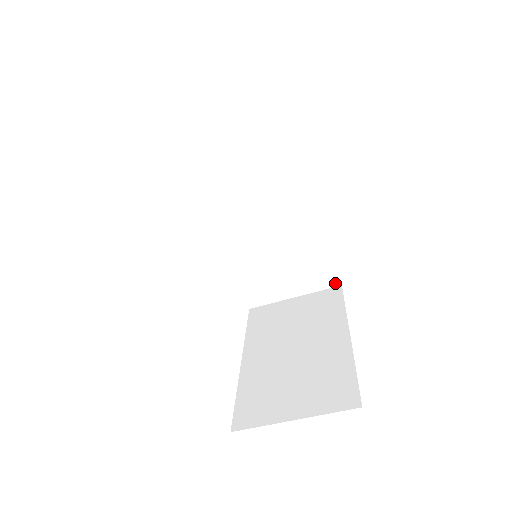
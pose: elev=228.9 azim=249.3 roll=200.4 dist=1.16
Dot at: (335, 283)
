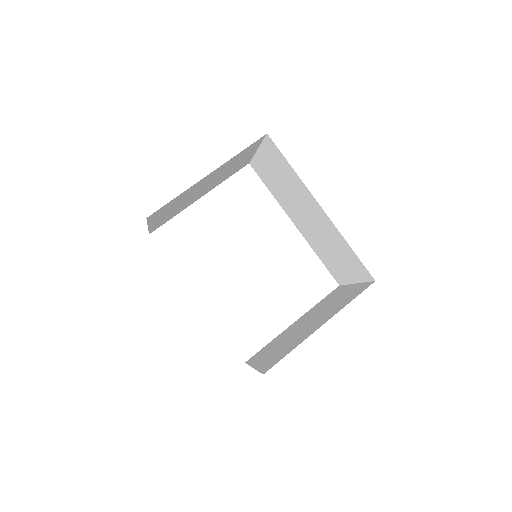
Dot at: (371, 278)
